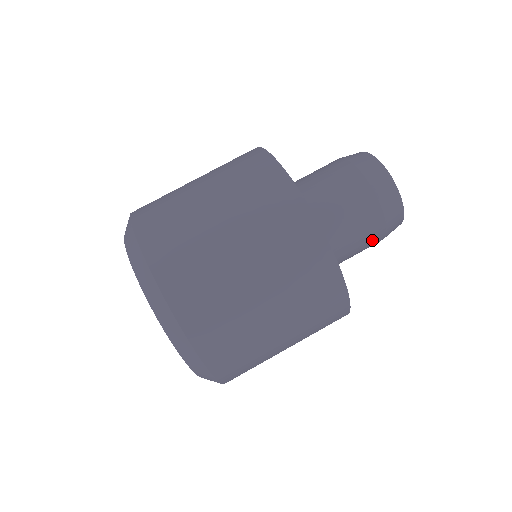
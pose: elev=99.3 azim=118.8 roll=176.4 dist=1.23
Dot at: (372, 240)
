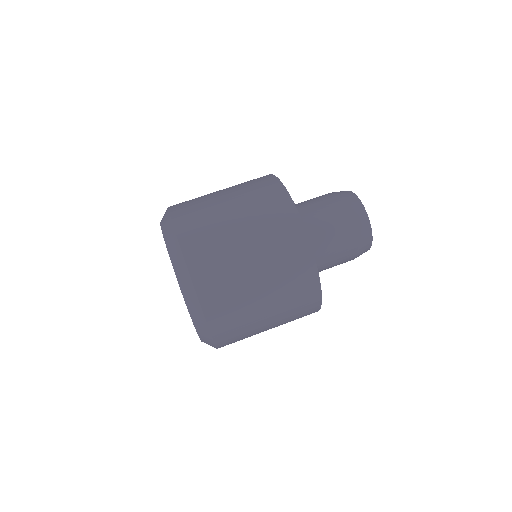
Dot at: (345, 258)
